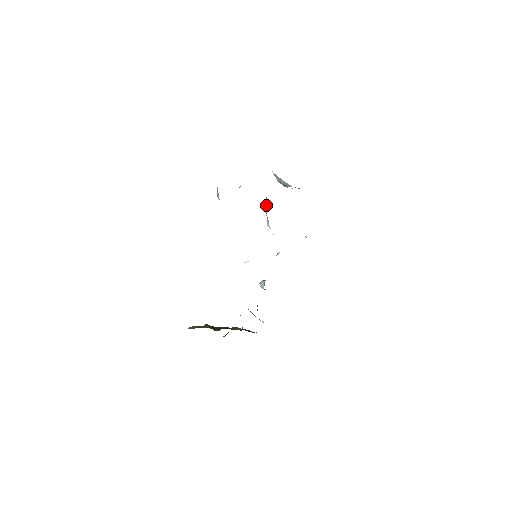
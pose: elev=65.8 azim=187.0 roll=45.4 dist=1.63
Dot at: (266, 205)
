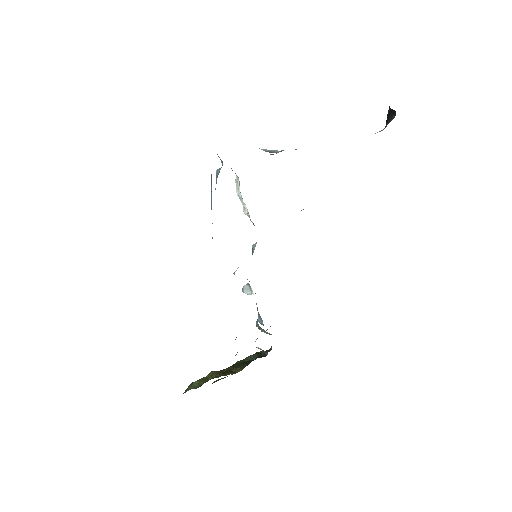
Dot at: (238, 187)
